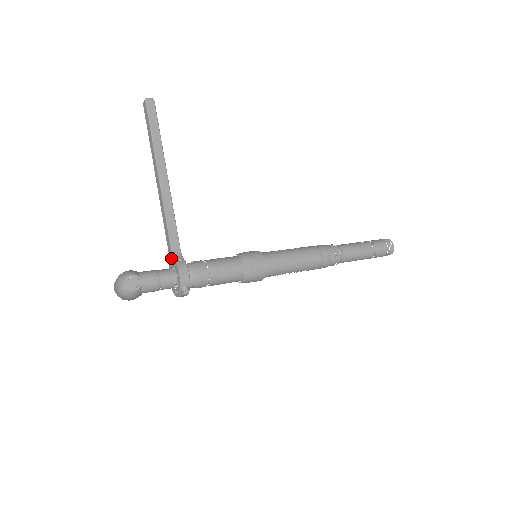
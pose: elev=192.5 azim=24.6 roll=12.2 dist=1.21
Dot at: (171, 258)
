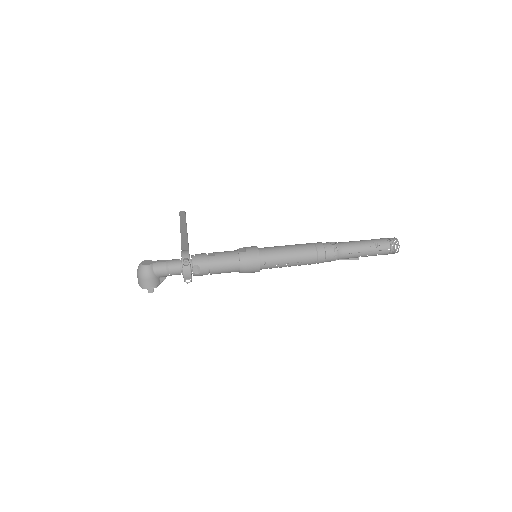
Dot at: occluded
